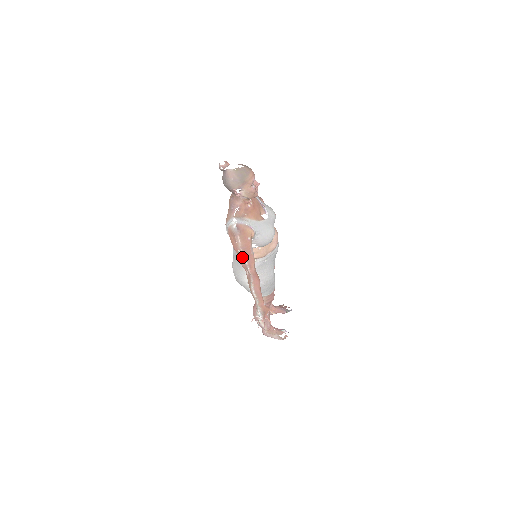
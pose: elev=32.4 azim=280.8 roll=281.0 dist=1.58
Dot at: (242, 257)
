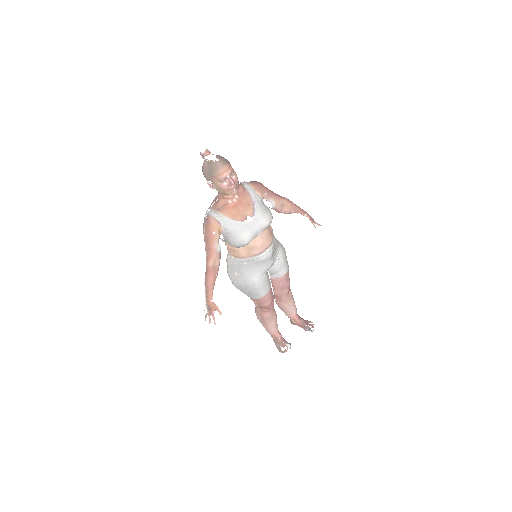
Dot at: (205, 247)
